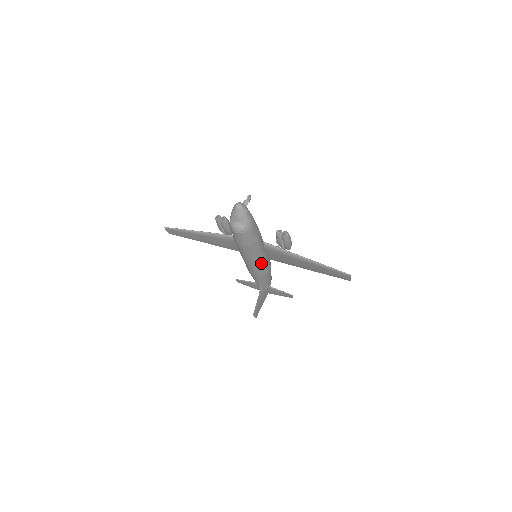
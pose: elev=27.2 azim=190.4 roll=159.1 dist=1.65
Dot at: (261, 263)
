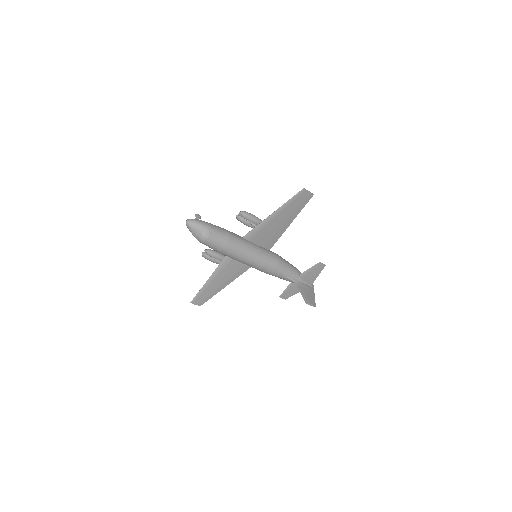
Dot at: (259, 254)
